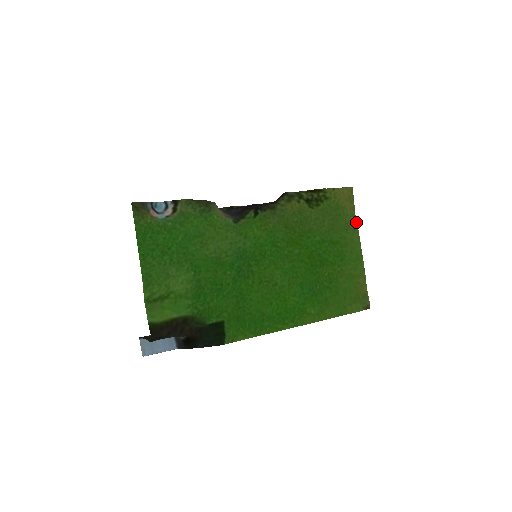
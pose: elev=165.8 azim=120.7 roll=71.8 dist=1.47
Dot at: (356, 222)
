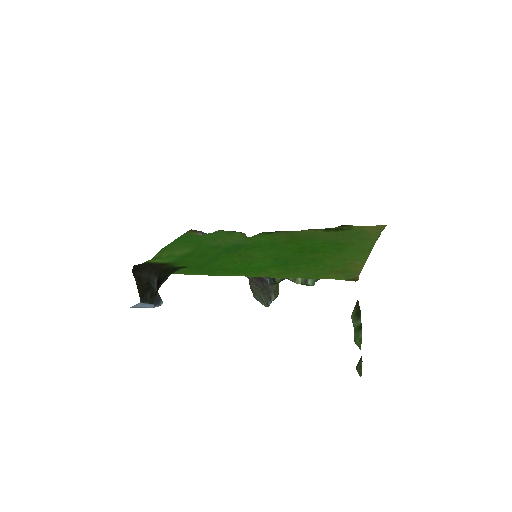
Dot at: occluded
